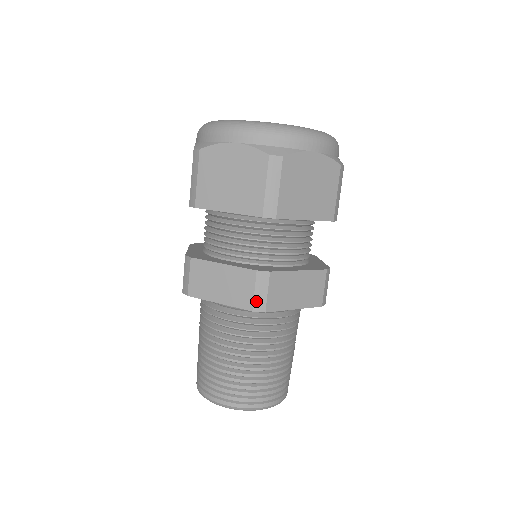
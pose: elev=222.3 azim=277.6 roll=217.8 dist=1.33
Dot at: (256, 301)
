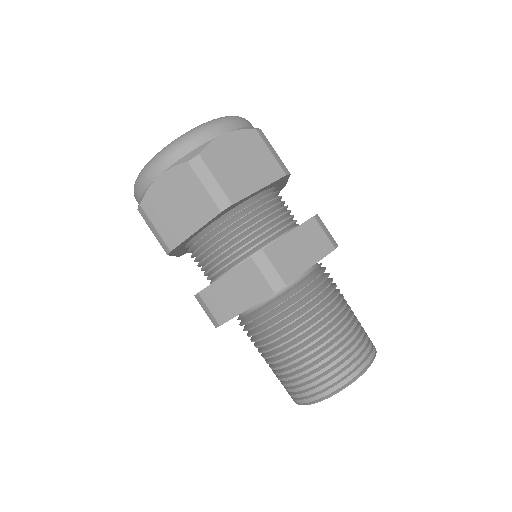
Dot at: (271, 282)
